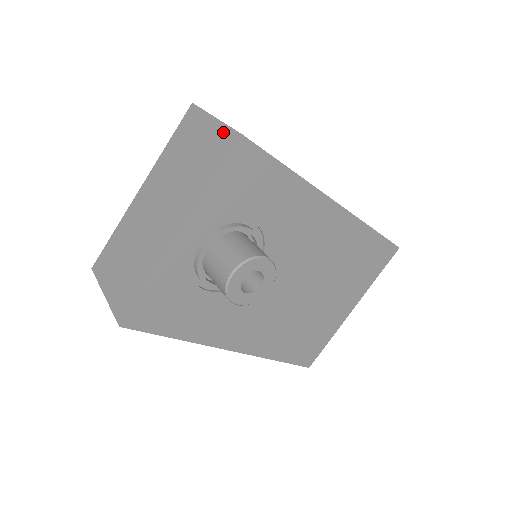
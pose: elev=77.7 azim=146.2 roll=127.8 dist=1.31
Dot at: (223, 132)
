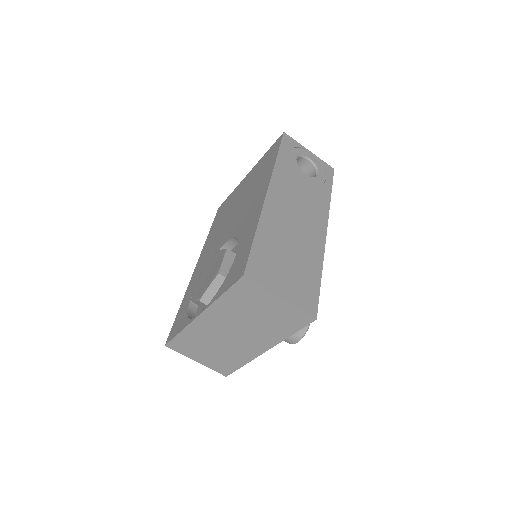
Dot at: (295, 312)
